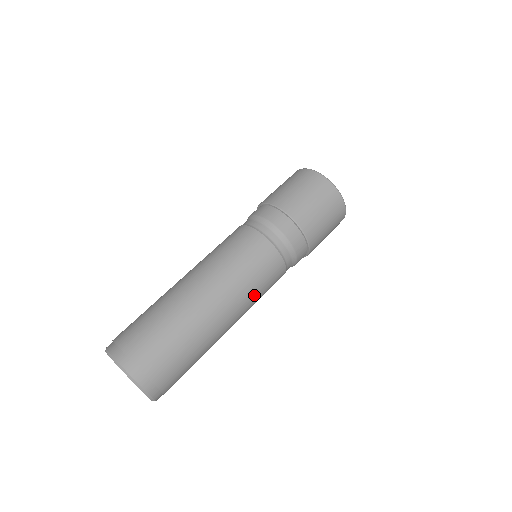
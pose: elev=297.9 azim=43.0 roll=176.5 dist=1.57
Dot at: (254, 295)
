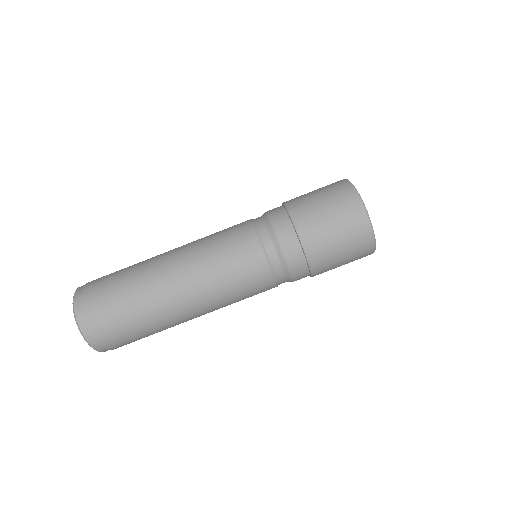
Dot at: occluded
